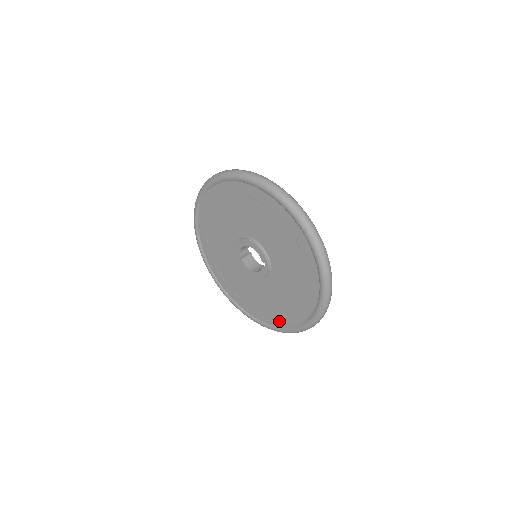
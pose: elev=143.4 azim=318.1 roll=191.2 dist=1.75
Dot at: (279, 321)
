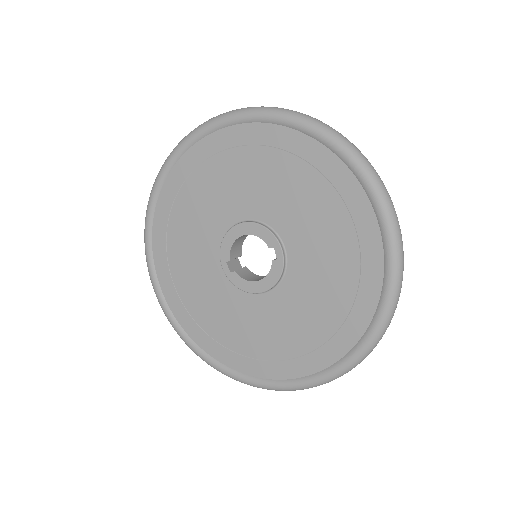
Dot at: (328, 352)
